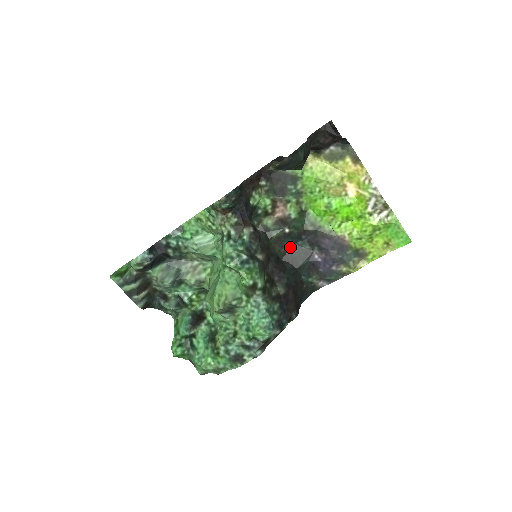
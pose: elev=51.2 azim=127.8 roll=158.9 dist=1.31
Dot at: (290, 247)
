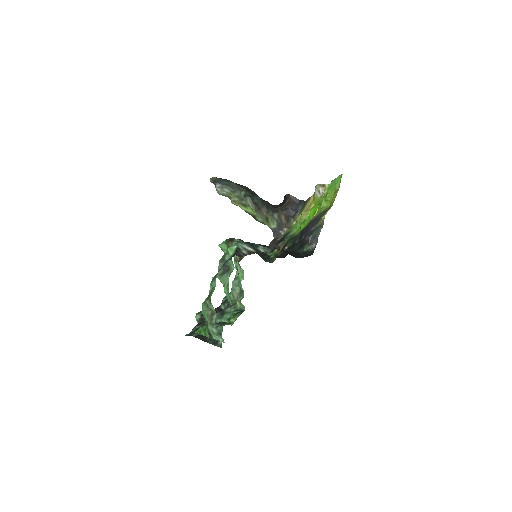
Dot at: occluded
